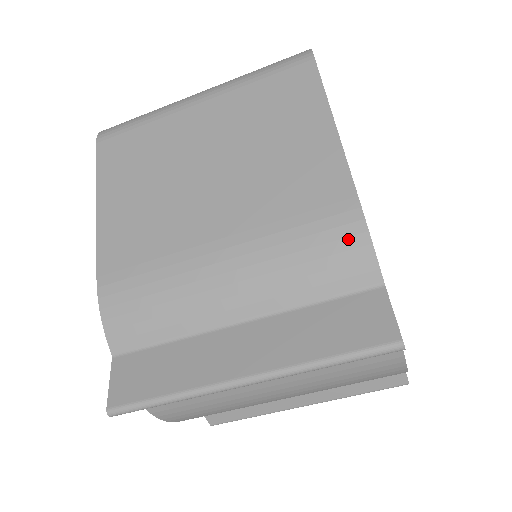
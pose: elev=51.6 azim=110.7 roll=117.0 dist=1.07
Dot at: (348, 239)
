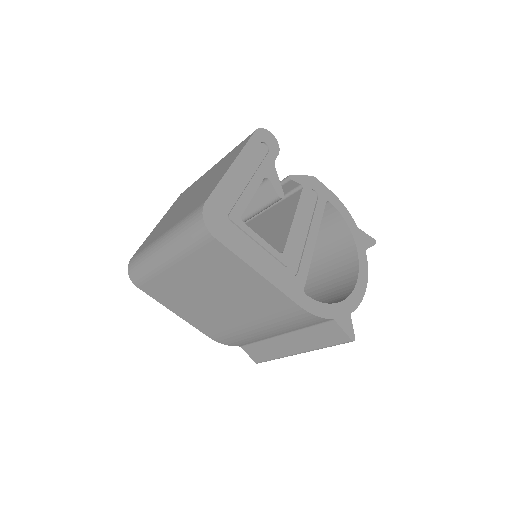
Dot at: (306, 318)
